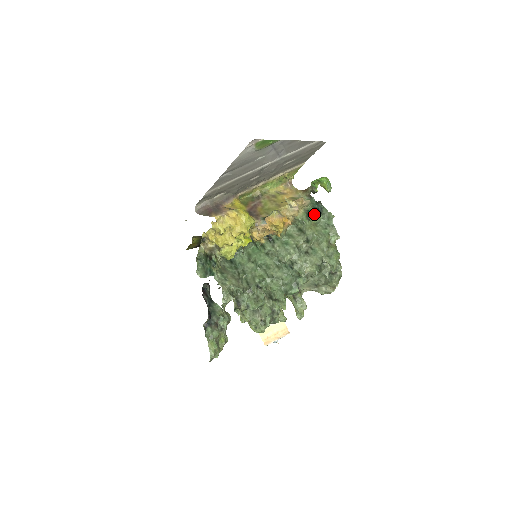
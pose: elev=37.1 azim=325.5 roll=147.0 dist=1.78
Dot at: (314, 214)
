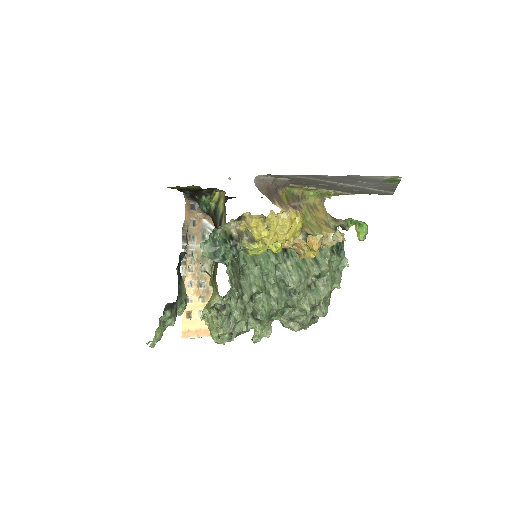
Dot at: (335, 252)
